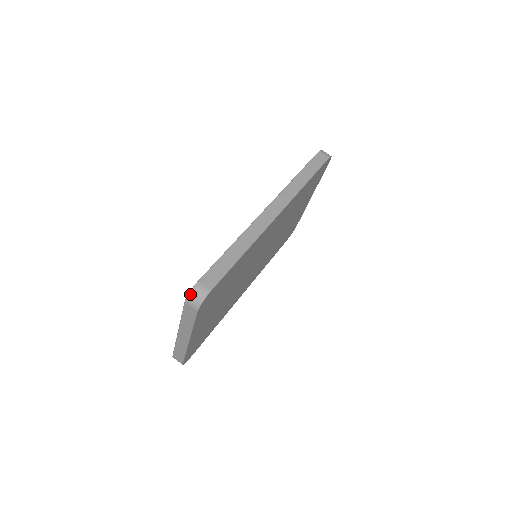
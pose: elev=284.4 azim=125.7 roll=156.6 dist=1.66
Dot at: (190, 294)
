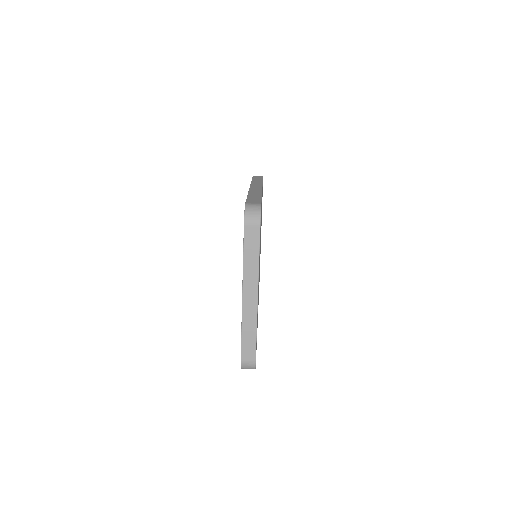
Dot at: (246, 212)
